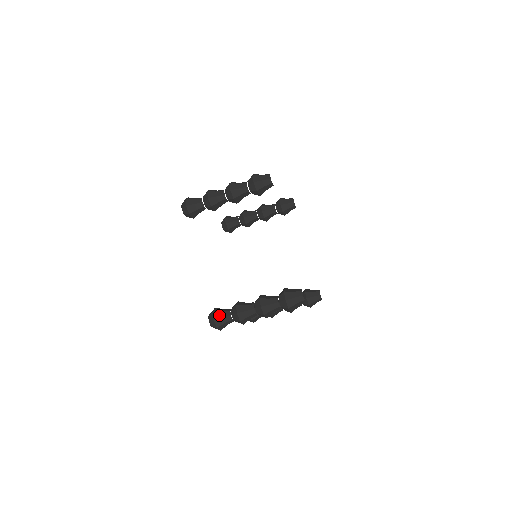
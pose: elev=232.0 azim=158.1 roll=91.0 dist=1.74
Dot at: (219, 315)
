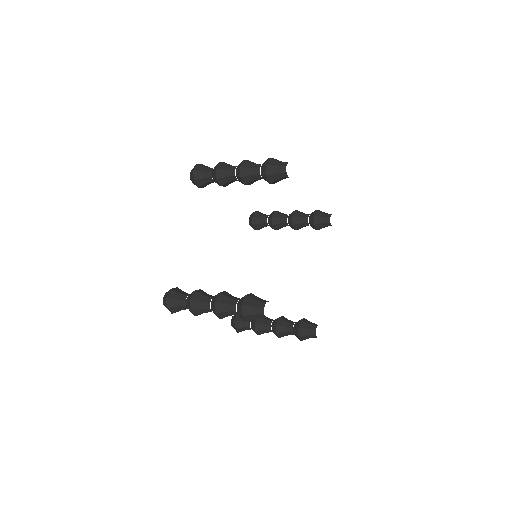
Dot at: (174, 295)
